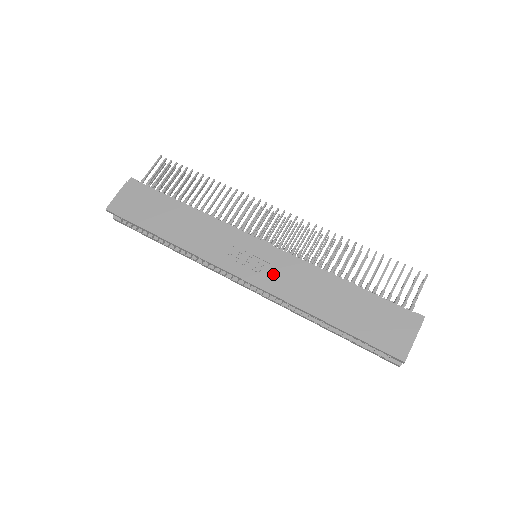
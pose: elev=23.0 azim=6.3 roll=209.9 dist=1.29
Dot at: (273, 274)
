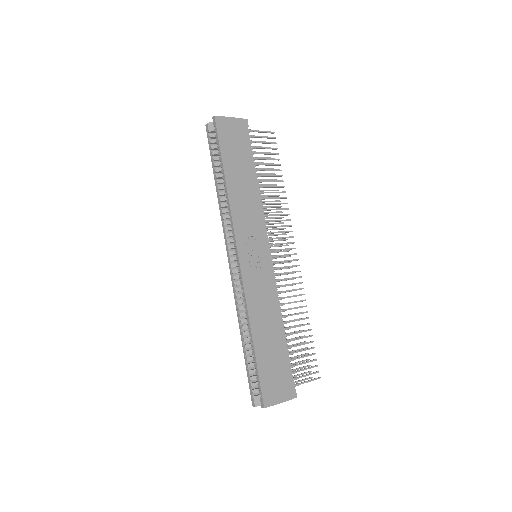
Dot at: (257, 279)
